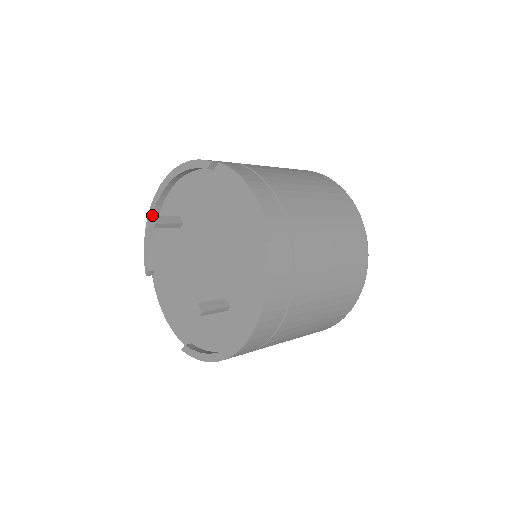
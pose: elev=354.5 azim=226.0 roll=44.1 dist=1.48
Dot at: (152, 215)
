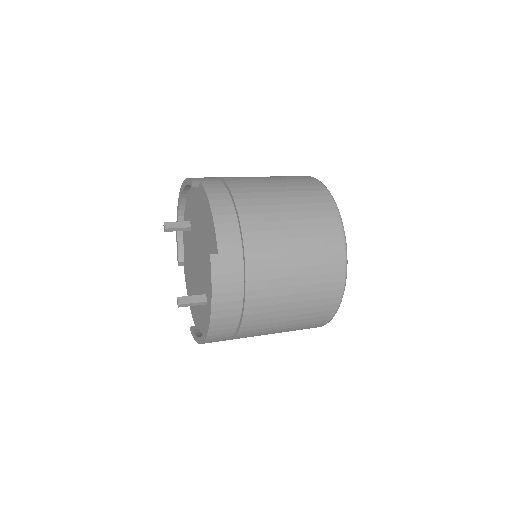
Dot at: (178, 218)
